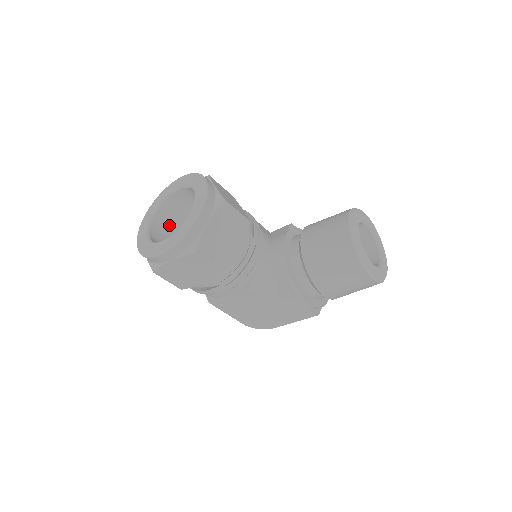
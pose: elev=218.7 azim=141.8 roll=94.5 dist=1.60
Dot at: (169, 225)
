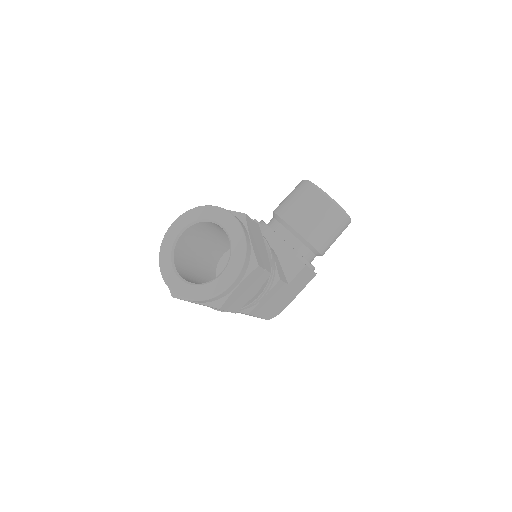
Dot at: (185, 269)
